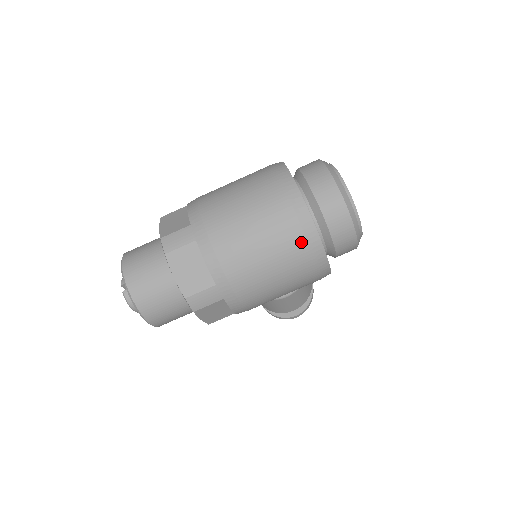
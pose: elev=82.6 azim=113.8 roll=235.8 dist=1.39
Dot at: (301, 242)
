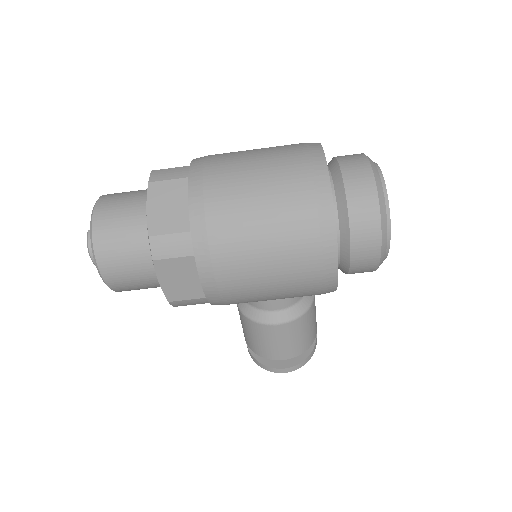
Dot at: (309, 208)
